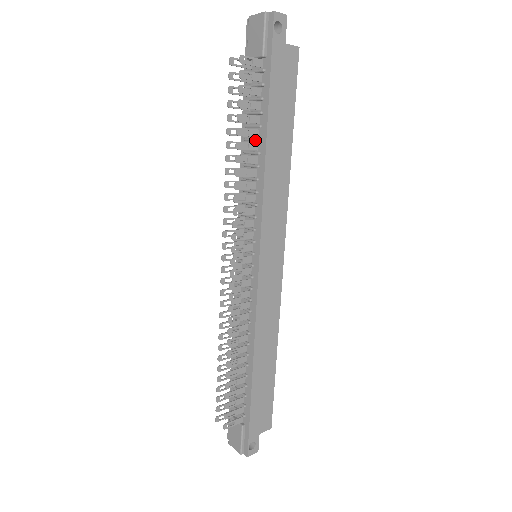
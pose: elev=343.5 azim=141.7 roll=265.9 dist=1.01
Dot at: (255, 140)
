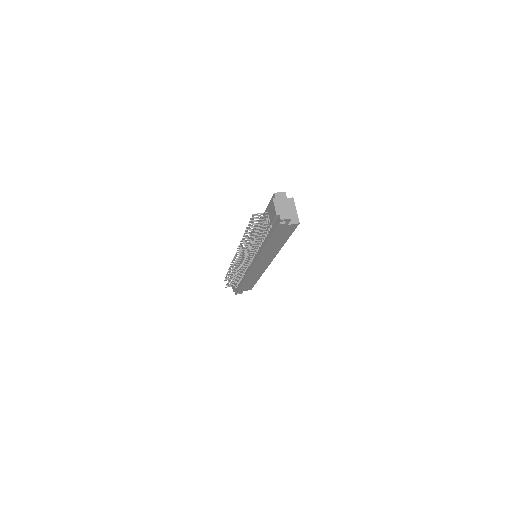
Dot at: (261, 239)
